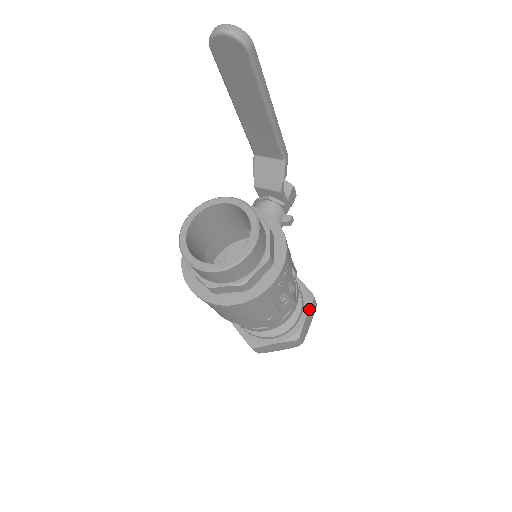
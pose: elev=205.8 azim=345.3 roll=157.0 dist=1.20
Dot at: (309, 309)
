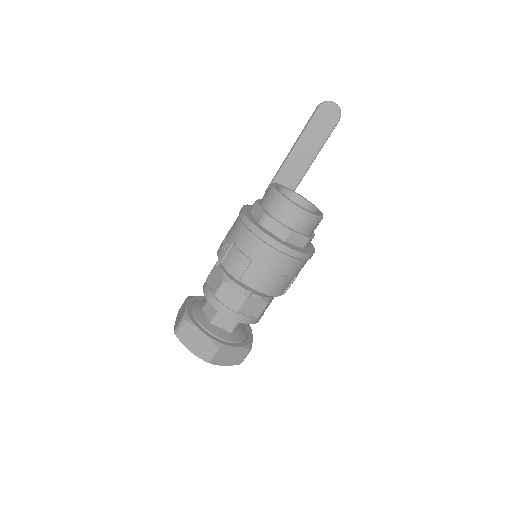
Dot at: occluded
